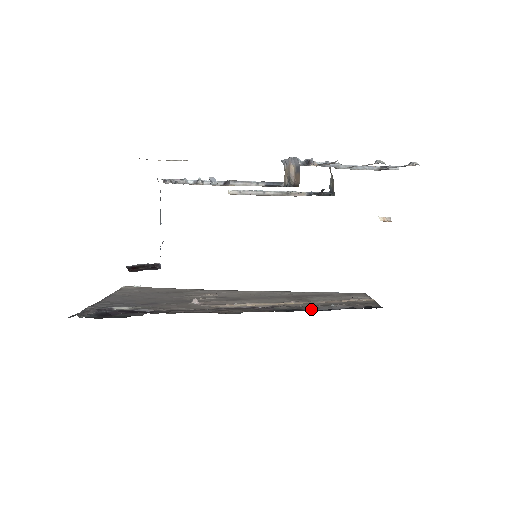
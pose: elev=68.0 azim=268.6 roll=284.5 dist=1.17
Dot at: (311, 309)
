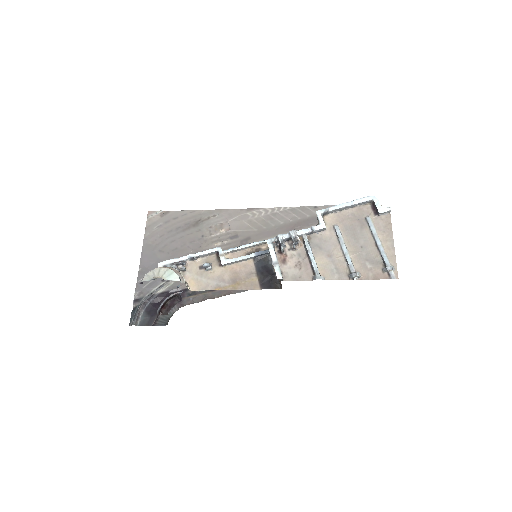
Dot at: occluded
